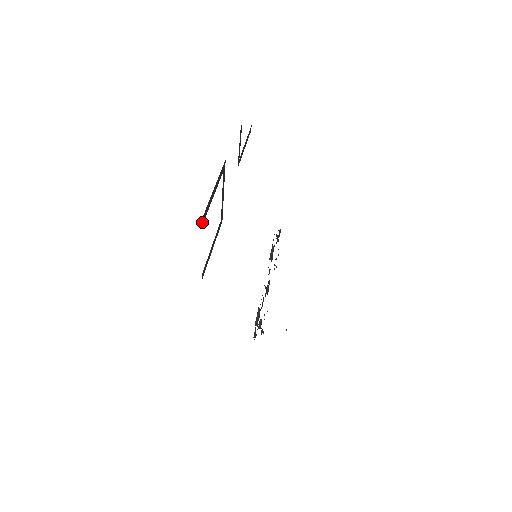
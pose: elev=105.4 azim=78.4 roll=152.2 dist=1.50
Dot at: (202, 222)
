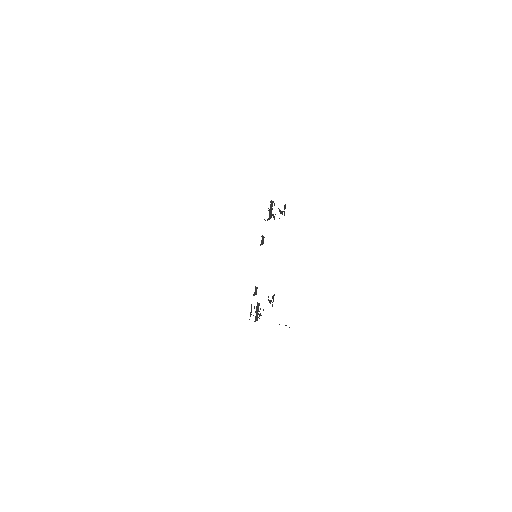
Dot at: occluded
